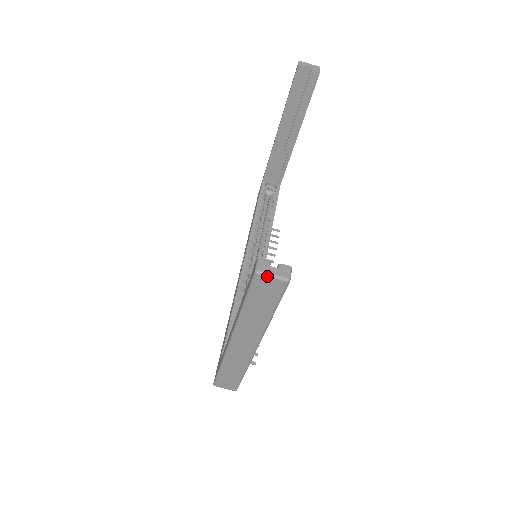
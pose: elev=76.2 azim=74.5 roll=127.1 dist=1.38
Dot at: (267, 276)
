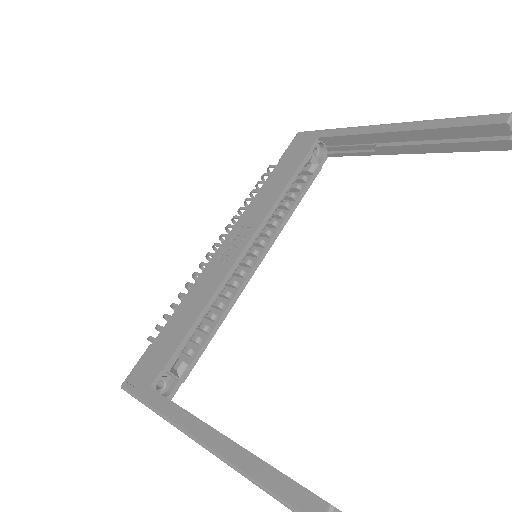
Dot at: out of frame
